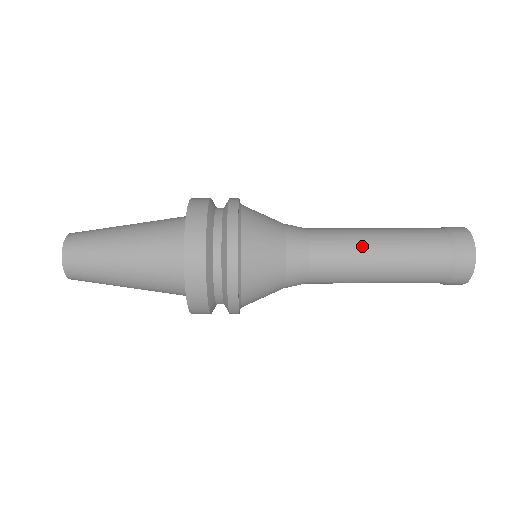
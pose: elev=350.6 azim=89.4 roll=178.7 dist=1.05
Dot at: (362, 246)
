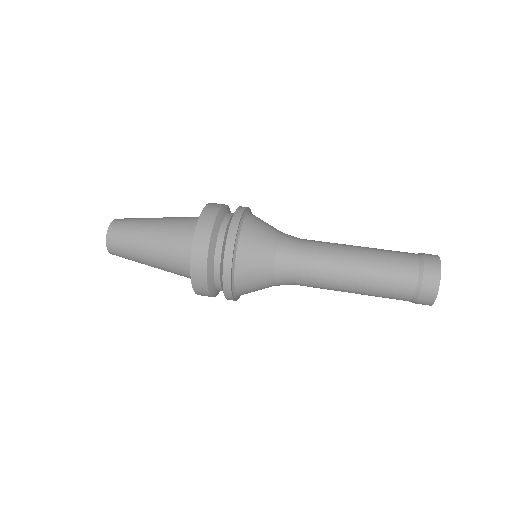
Dot at: (340, 267)
